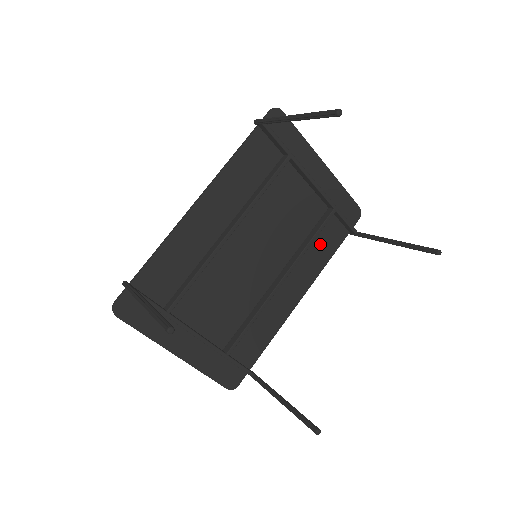
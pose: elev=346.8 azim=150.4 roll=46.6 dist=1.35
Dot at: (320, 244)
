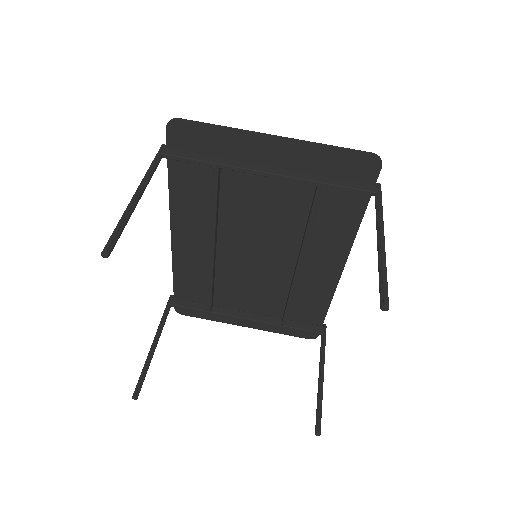
Dot at: (333, 217)
